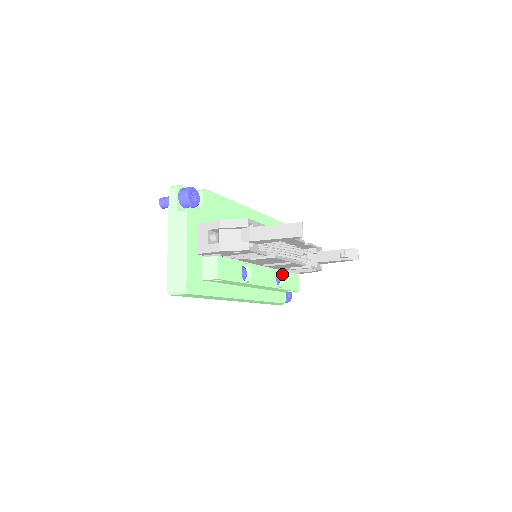
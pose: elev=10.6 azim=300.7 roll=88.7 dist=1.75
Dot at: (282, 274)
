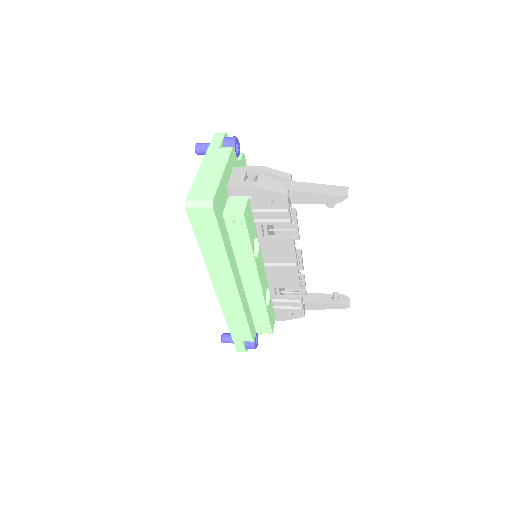
Dot at: (269, 296)
